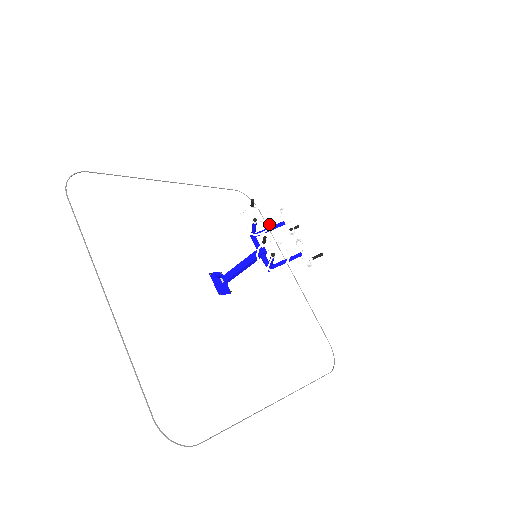
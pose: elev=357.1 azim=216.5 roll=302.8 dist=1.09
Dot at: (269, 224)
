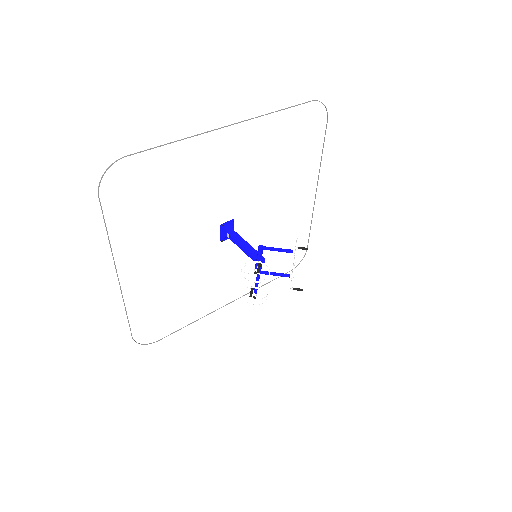
Dot at: (265, 280)
